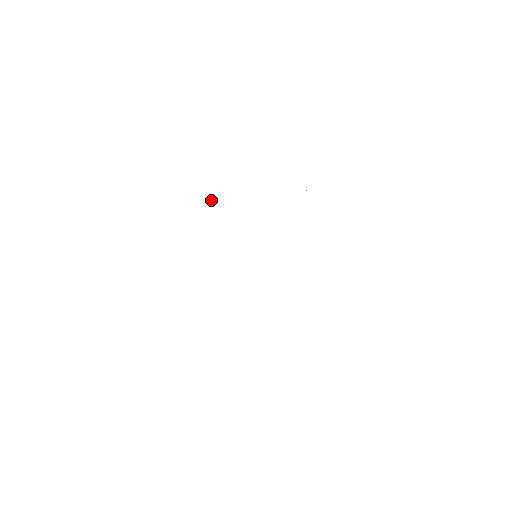
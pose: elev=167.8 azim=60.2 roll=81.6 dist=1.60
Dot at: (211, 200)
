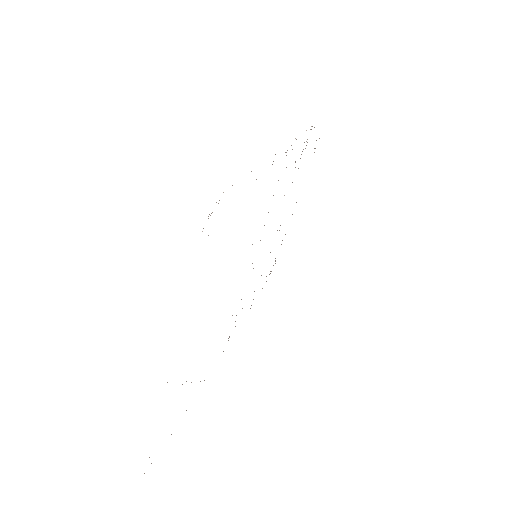
Dot at: occluded
